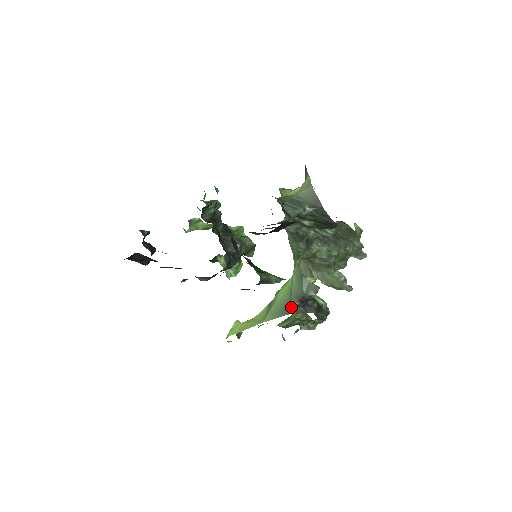
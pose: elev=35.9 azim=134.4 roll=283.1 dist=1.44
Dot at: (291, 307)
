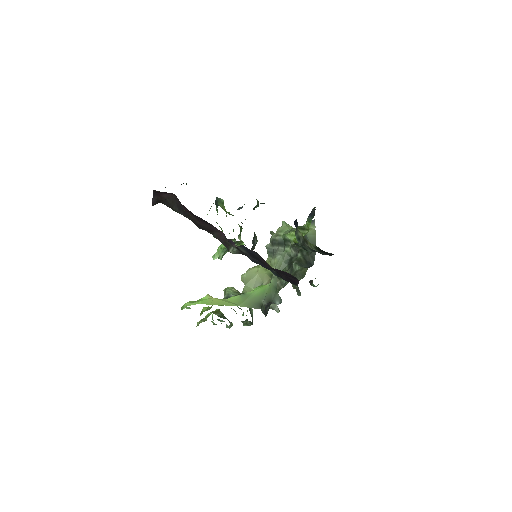
Dot at: (262, 305)
